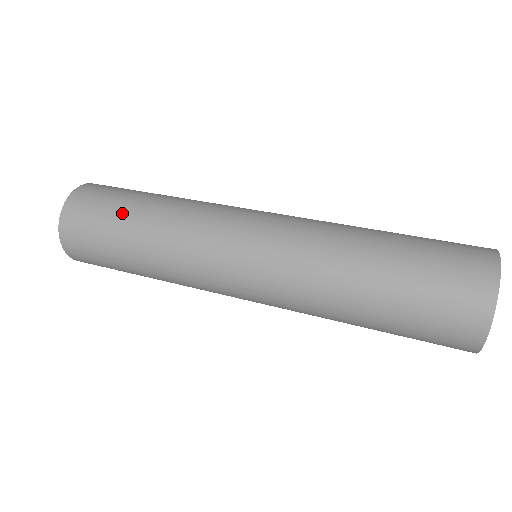
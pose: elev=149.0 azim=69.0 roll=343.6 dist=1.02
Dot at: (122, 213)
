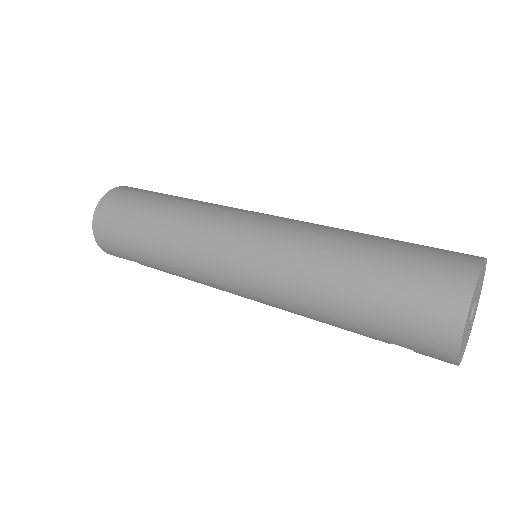
Dot at: (144, 207)
